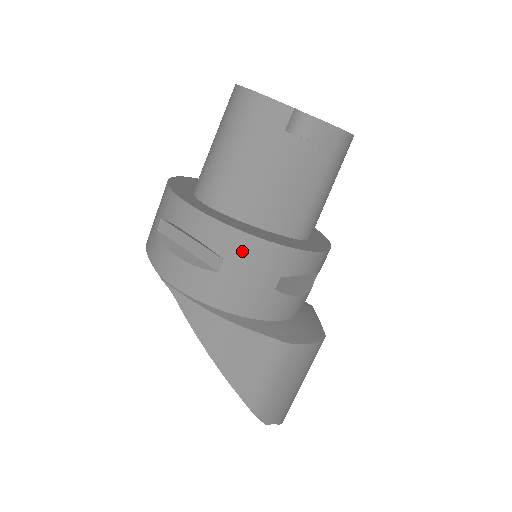
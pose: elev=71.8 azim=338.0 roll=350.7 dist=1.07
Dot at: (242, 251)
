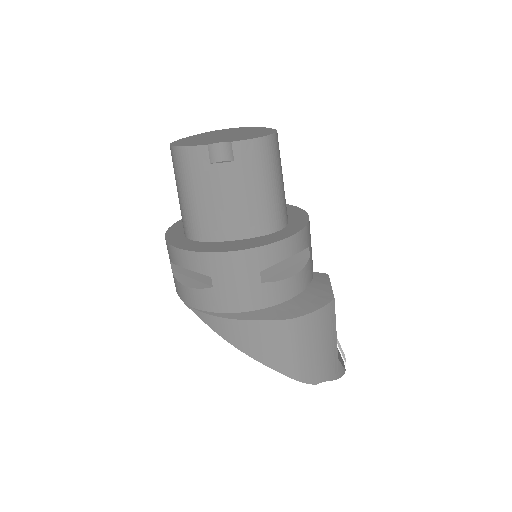
Dot at: (219, 266)
